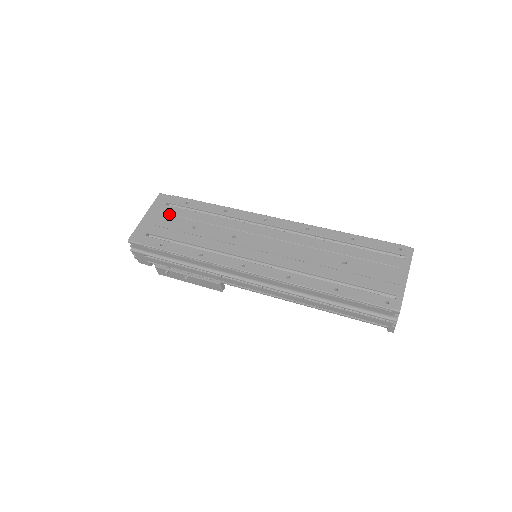
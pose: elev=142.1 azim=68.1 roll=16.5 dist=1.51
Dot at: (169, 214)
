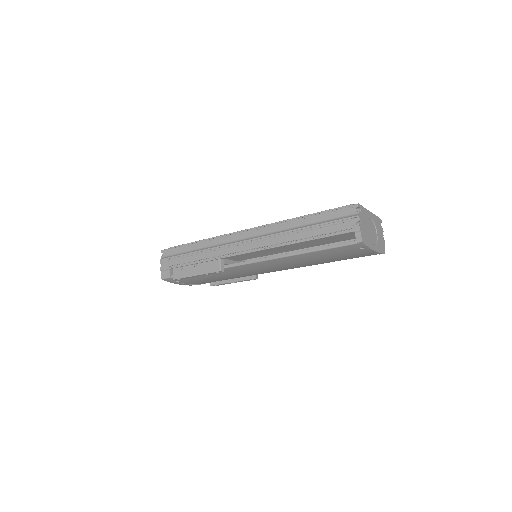
Dot at: occluded
